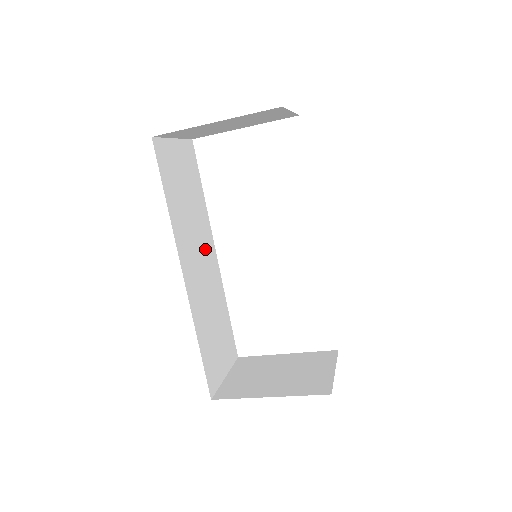
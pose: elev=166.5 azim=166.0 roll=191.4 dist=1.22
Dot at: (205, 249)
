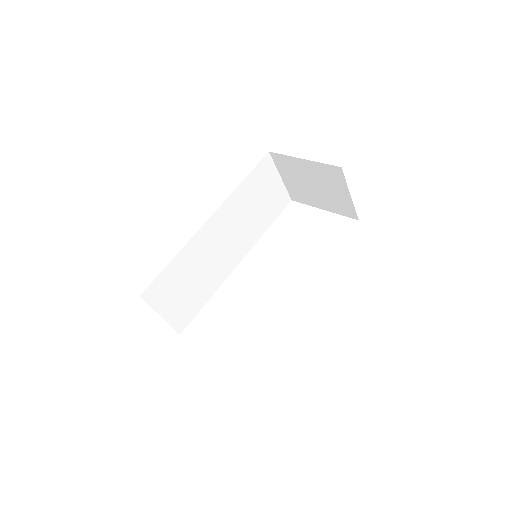
Dot at: (236, 245)
